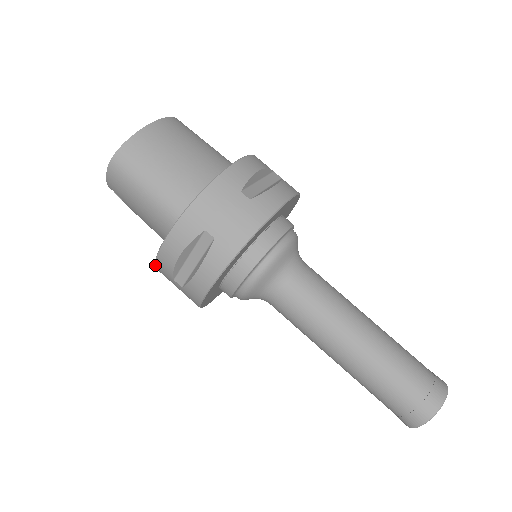
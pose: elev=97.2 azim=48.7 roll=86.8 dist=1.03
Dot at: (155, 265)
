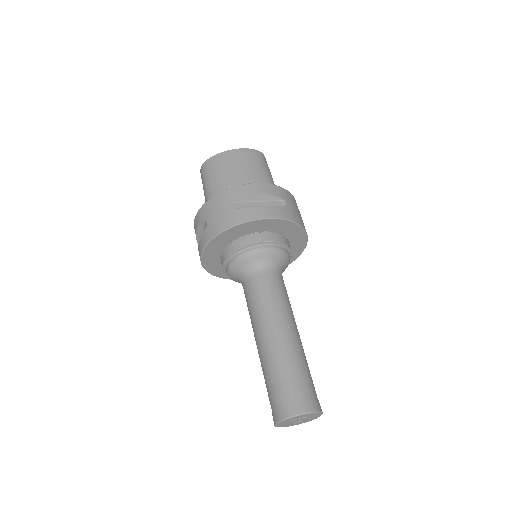
Dot at: occluded
